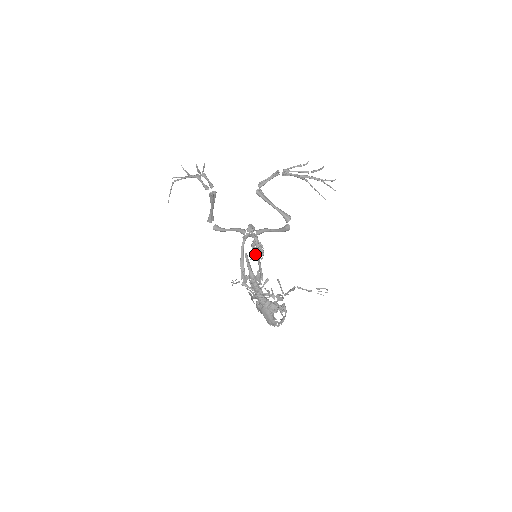
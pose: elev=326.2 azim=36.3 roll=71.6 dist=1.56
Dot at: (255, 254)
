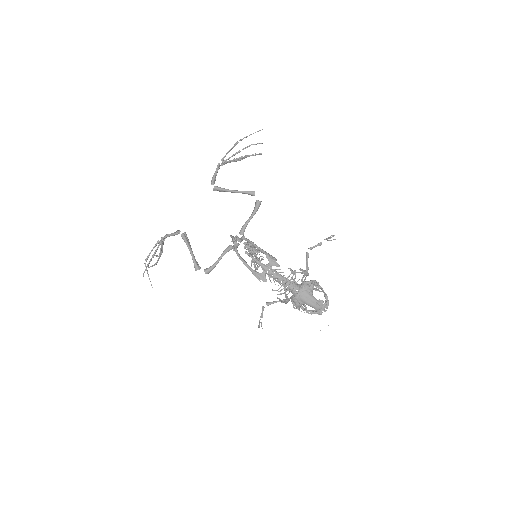
Dot at: (254, 254)
